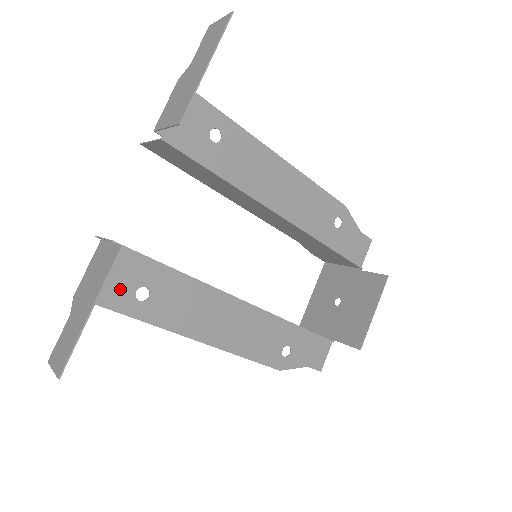
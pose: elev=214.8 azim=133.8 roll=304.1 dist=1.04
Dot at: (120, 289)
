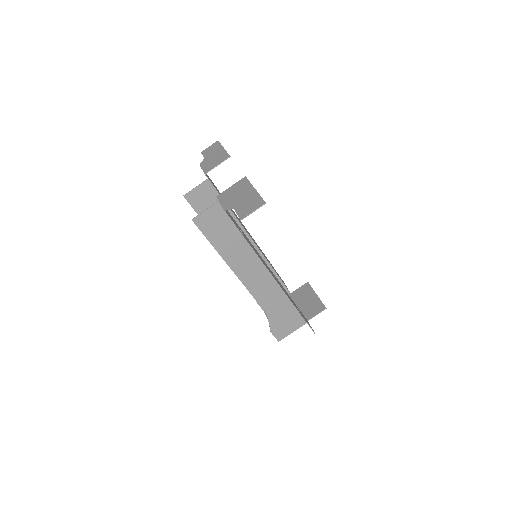
Dot at: (233, 221)
